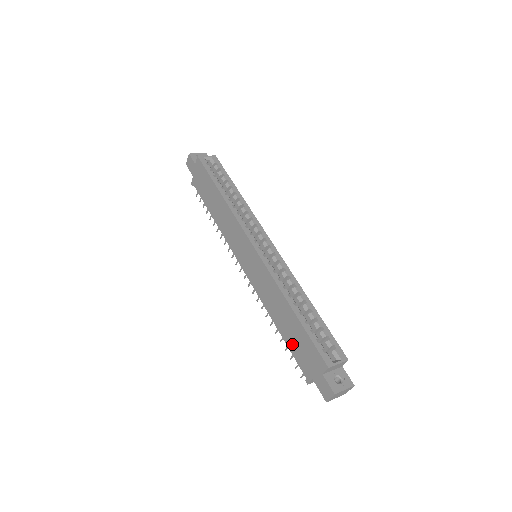
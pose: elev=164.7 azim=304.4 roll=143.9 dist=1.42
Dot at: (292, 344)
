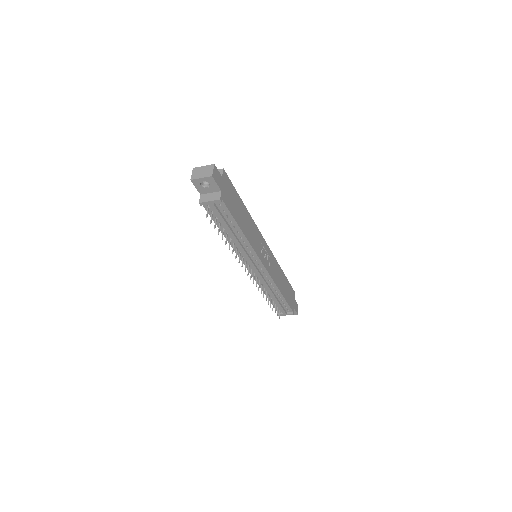
Dot at: occluded
